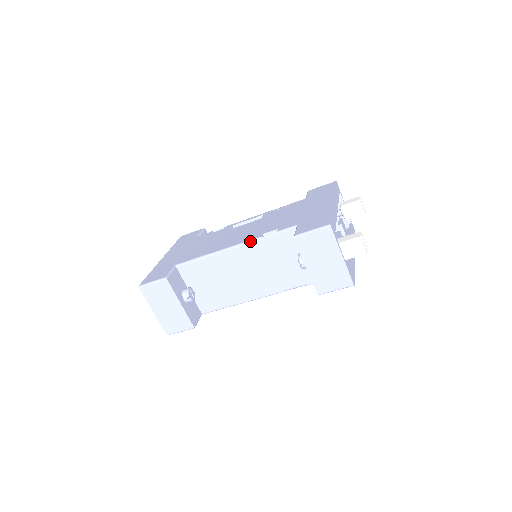
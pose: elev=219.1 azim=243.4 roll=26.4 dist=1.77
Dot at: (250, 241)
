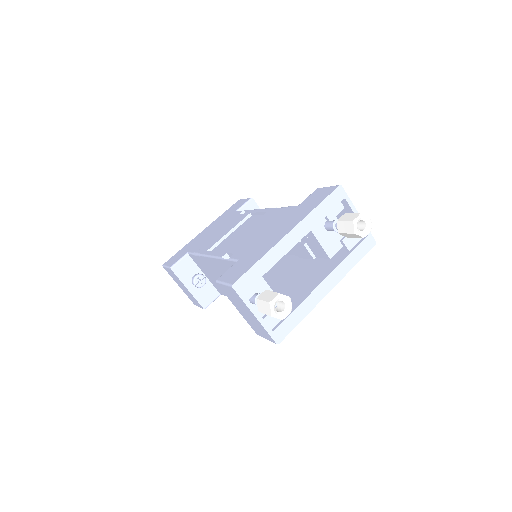
Dot at: (216, 257)
